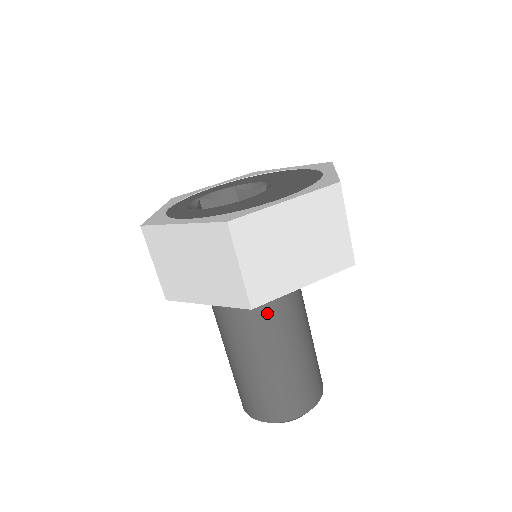
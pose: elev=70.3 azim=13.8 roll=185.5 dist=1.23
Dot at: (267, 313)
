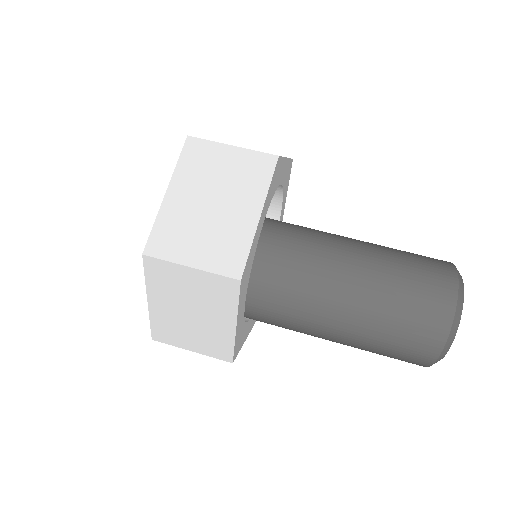
Dot at: (297, 274)
